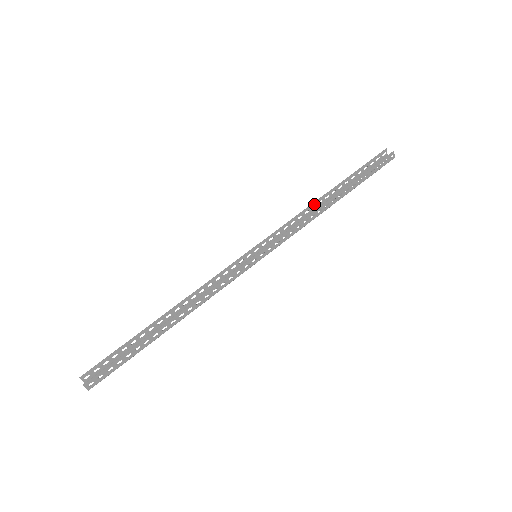
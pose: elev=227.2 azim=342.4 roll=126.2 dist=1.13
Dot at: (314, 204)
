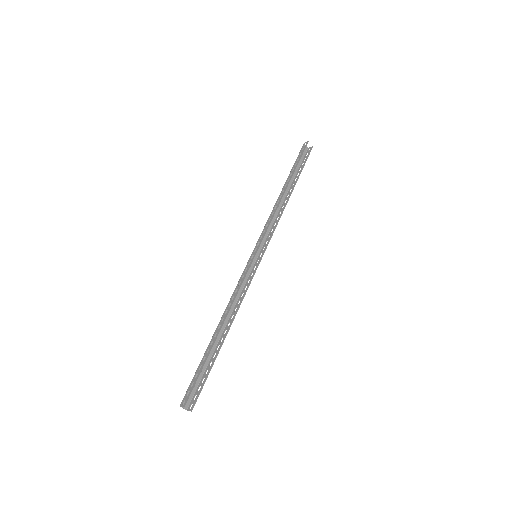
Dot at: (280, 200)
